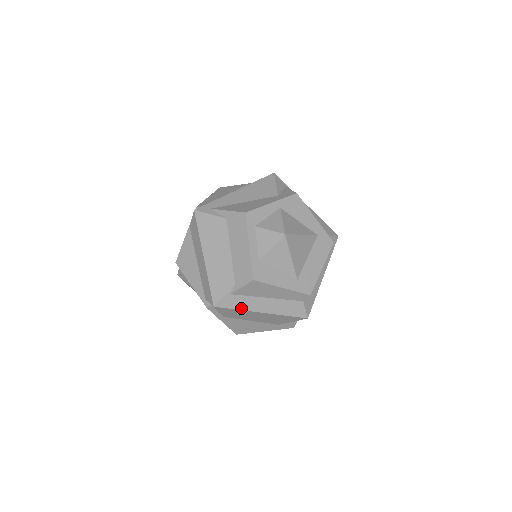
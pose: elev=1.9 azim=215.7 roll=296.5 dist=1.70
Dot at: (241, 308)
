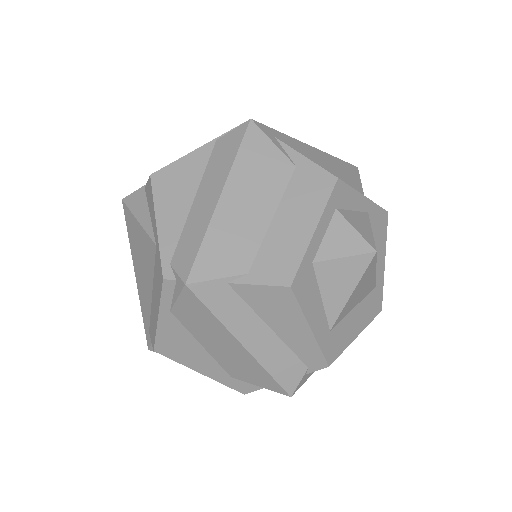
Dot at: (222, 317)
